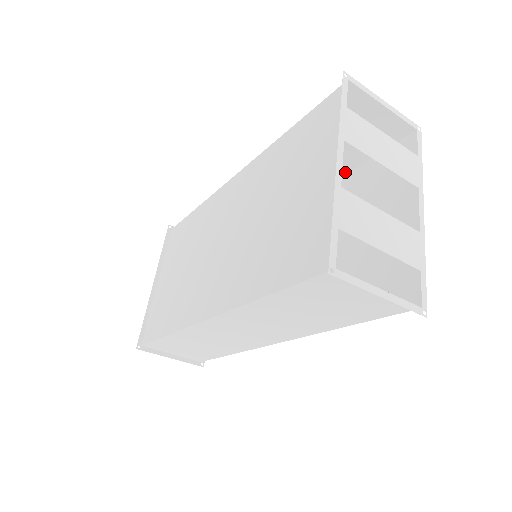
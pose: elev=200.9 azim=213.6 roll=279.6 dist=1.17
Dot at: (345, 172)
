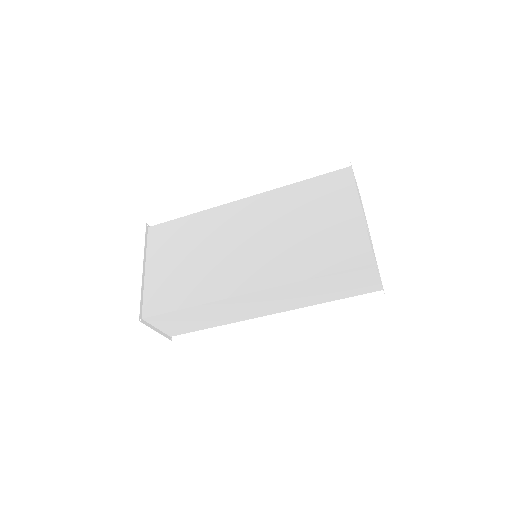
Dot at: occluded
